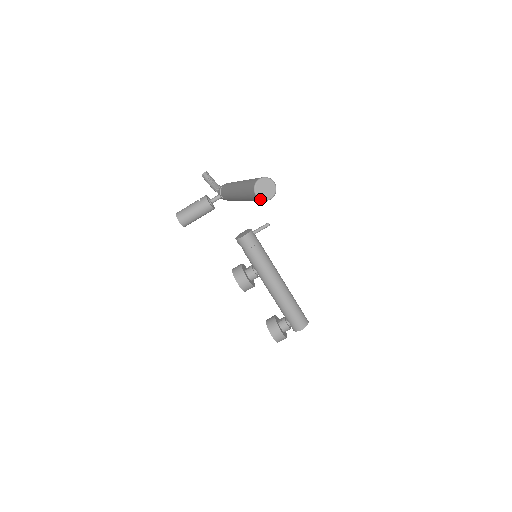
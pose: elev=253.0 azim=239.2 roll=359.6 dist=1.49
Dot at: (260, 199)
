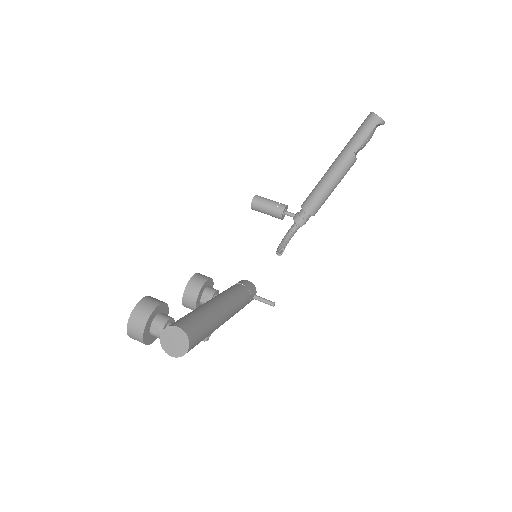
Dot at: (372, 112)
